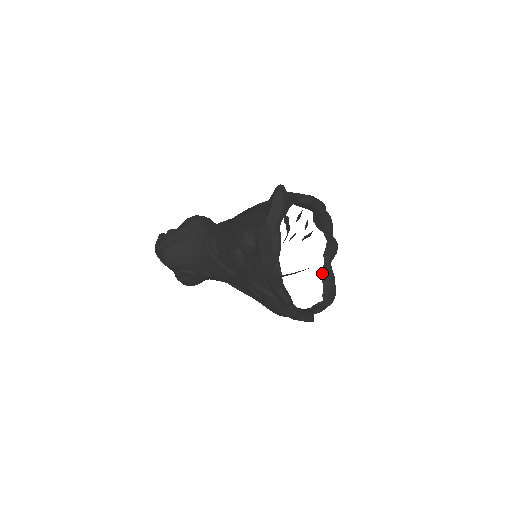
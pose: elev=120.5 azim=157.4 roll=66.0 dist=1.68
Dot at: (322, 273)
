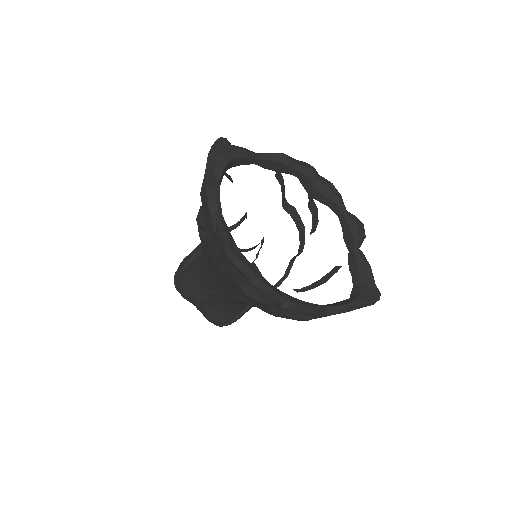
Dot at: (350, 266)
